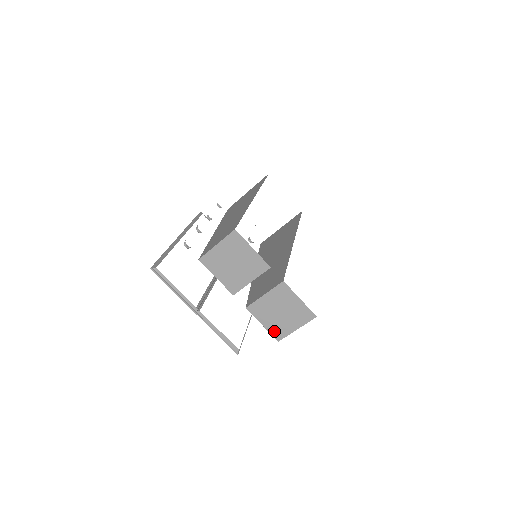
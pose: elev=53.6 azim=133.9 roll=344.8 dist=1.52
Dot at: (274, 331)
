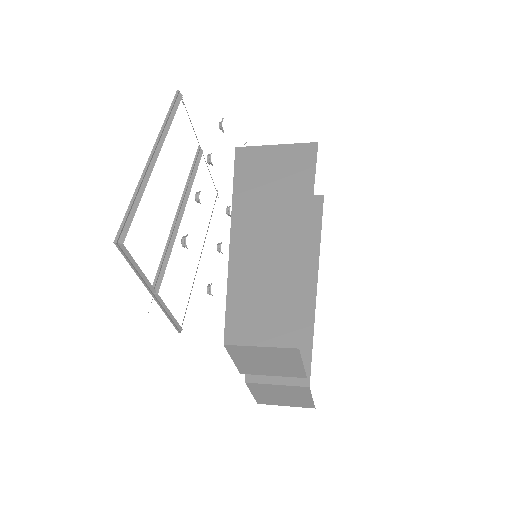
Dot at: (260, 399)
